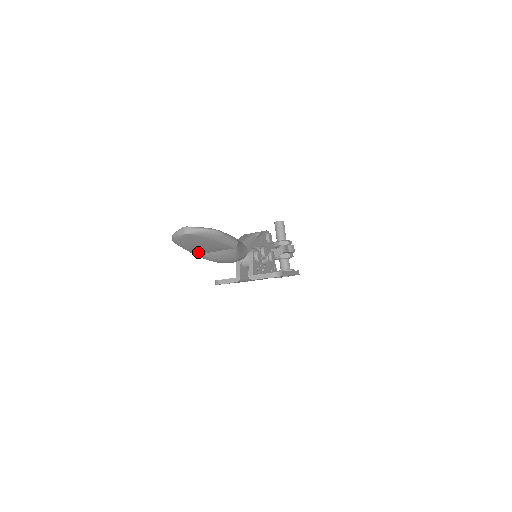
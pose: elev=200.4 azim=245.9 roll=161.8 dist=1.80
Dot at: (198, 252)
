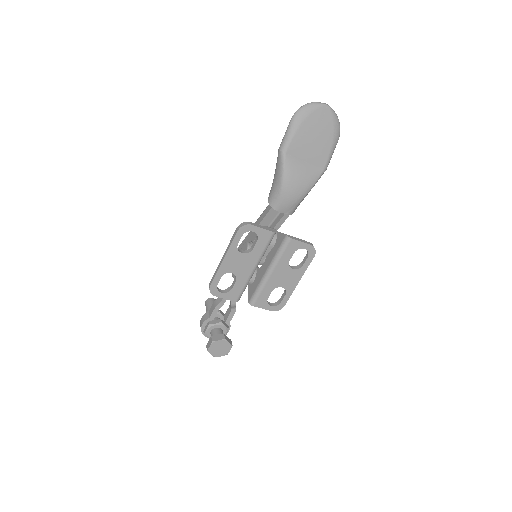
Dot at: (294, 149)
